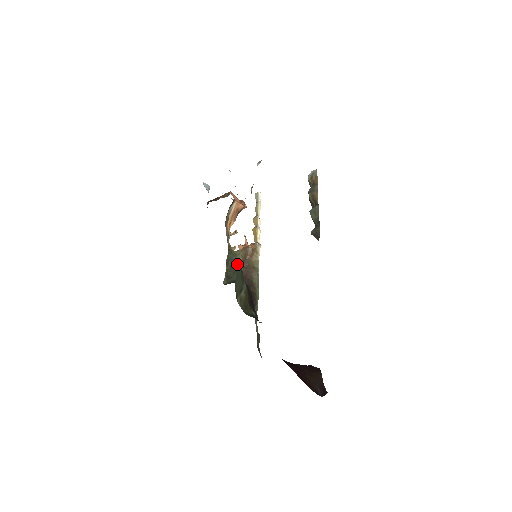
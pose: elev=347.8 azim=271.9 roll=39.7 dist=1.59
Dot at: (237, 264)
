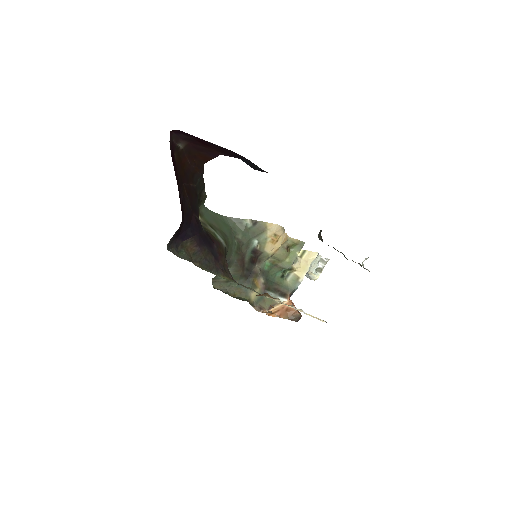
Dot at: (243, 300)
